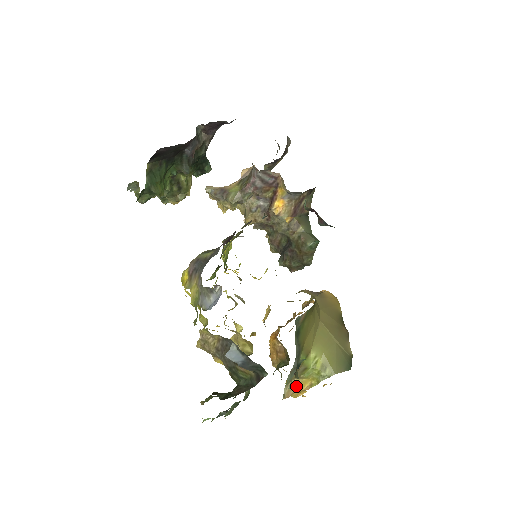
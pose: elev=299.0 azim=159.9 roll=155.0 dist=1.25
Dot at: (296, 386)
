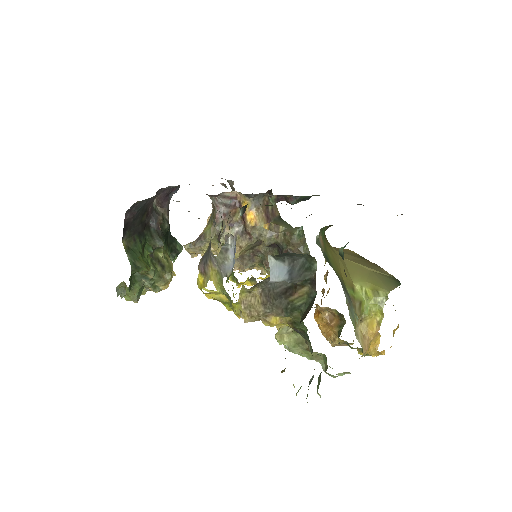
Dot at: (366, 333)
